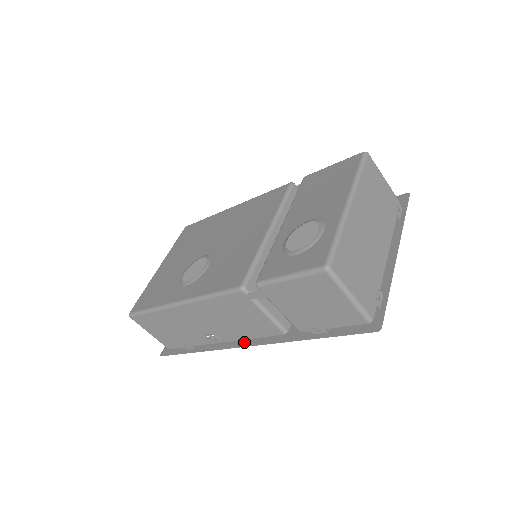
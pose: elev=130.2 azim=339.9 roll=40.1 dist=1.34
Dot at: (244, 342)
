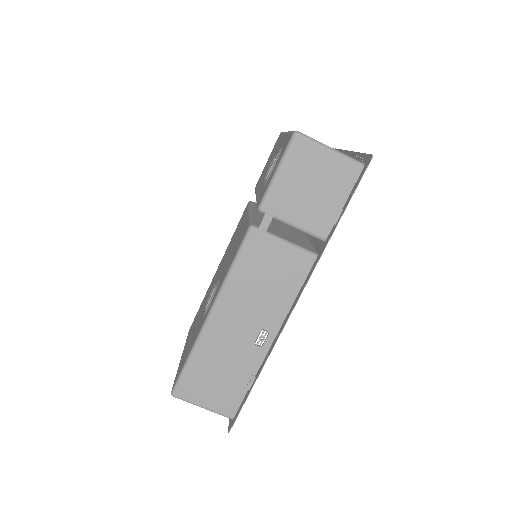
Dot at: (291, 308)
